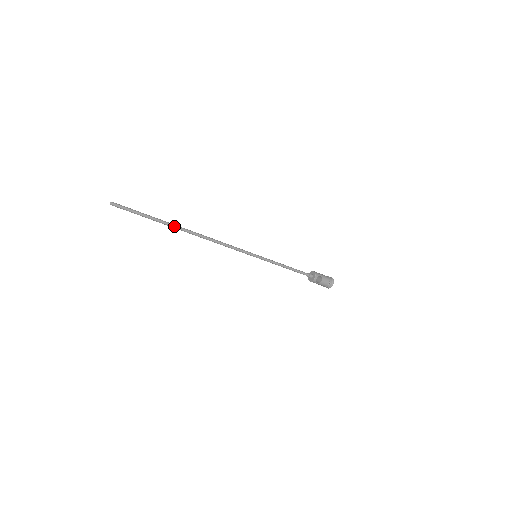
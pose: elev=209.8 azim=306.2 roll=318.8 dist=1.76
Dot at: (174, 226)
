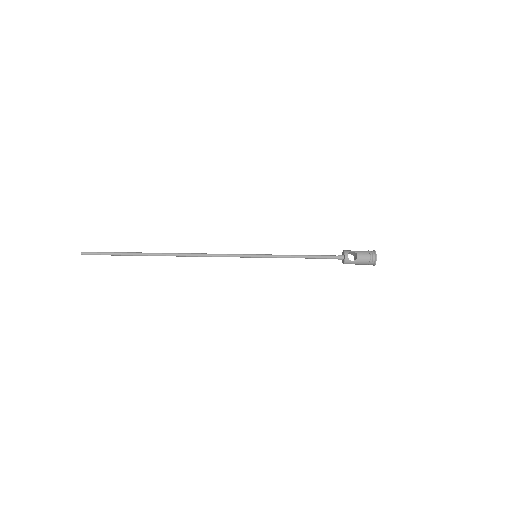
Dot at: (149, 254)
